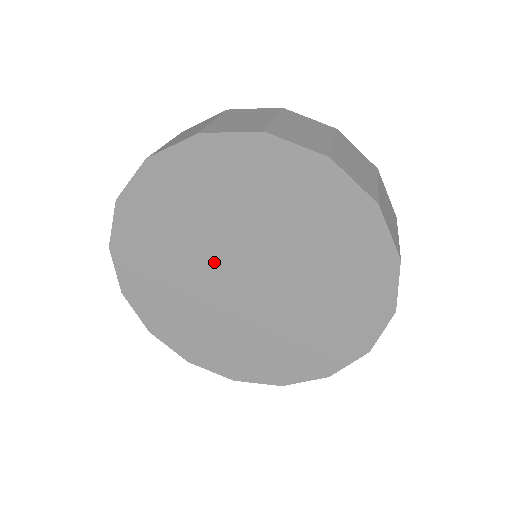
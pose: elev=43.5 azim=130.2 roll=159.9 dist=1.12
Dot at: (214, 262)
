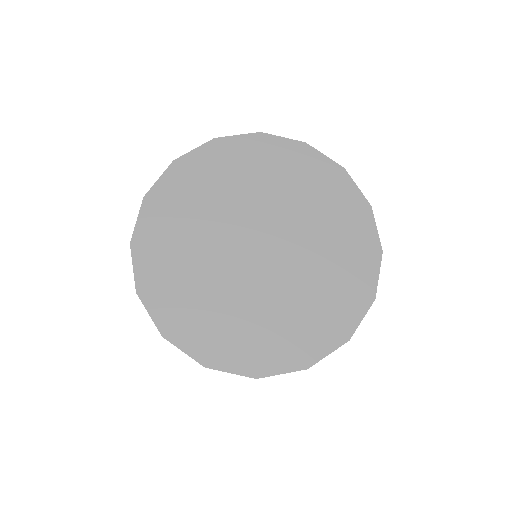
Dot at: (245, 221)
